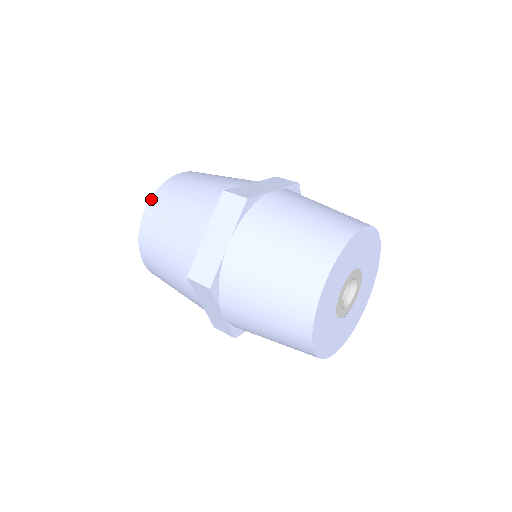
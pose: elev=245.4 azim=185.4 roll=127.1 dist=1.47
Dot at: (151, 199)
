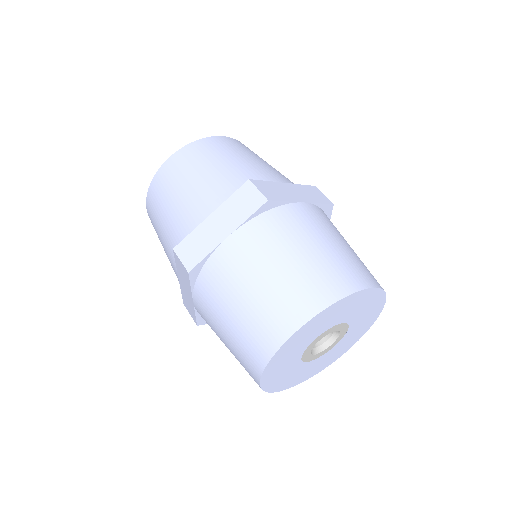
Dot at: (146, 203)
